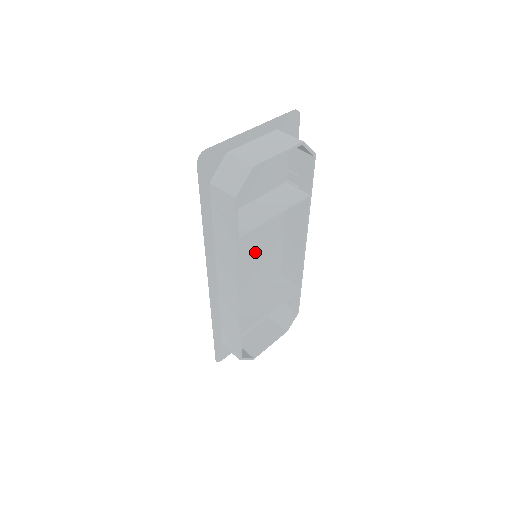
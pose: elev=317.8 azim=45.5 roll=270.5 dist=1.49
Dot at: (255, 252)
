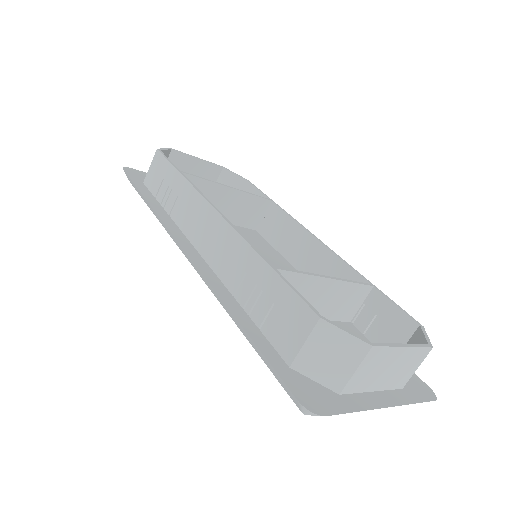
Dot at: occluded
